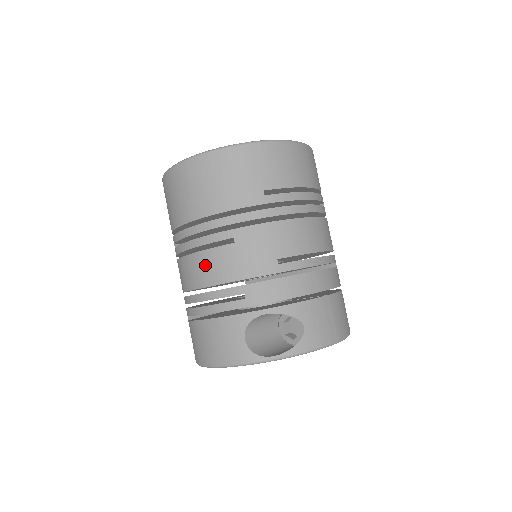
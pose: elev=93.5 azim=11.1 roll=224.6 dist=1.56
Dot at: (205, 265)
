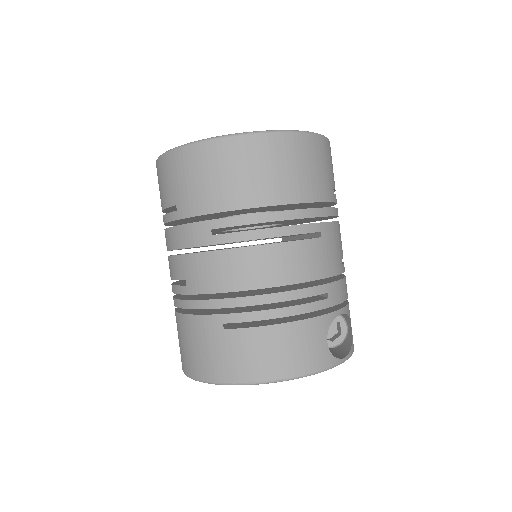
Dot at: (290, 259)
